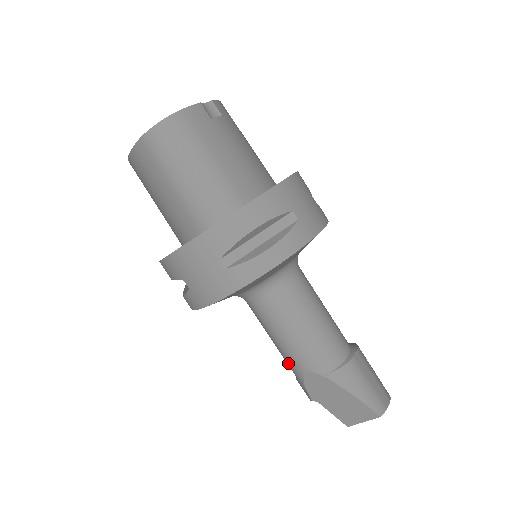
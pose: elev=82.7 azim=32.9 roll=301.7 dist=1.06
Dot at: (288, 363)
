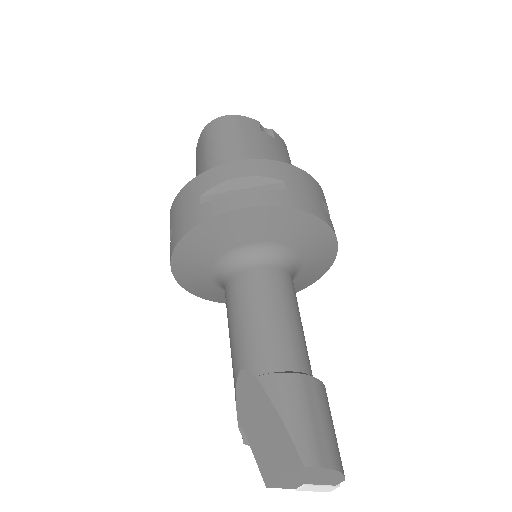
Dot at: (232, 364)
